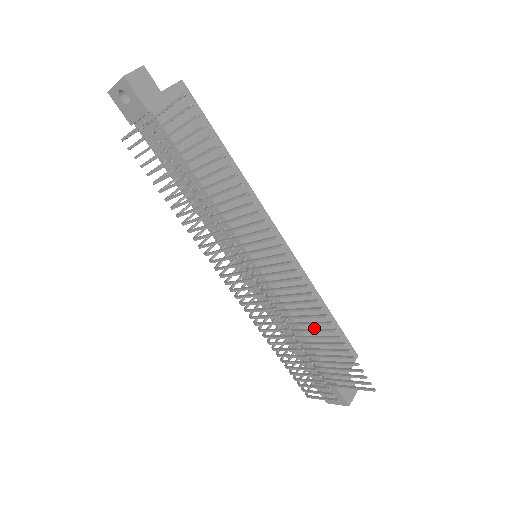
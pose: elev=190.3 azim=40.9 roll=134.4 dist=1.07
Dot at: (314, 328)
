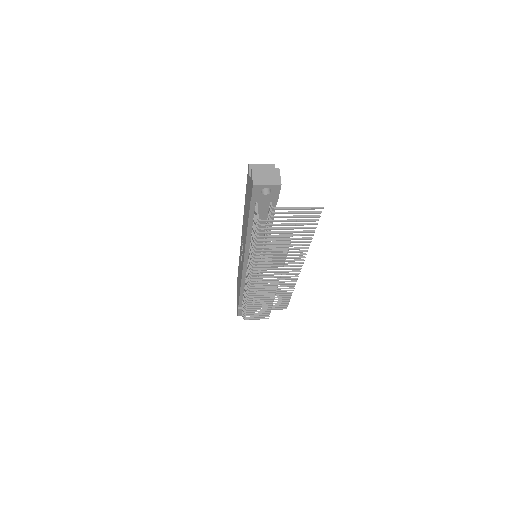
Dot at: occluded
